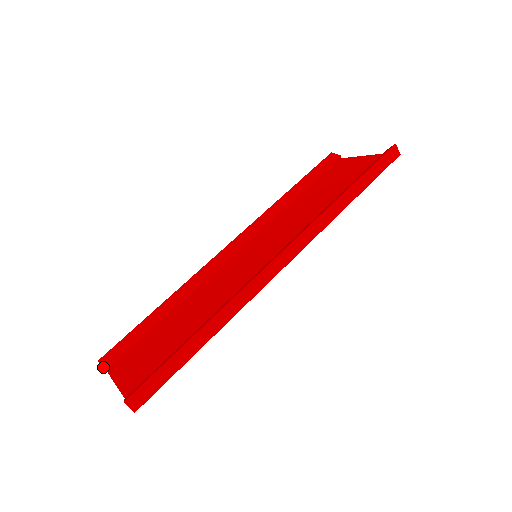
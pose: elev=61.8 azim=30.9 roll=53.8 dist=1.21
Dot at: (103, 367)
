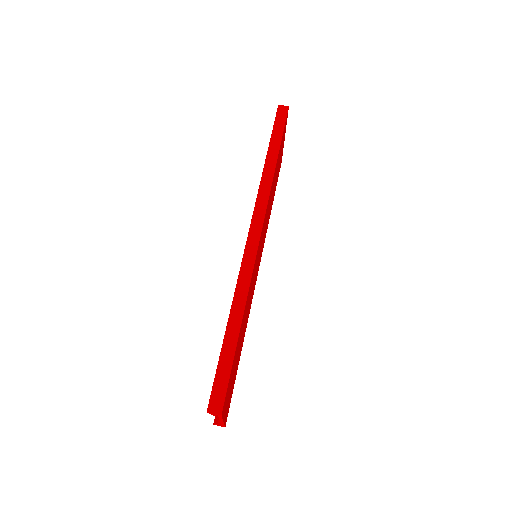
Dot at: (216, 424)
